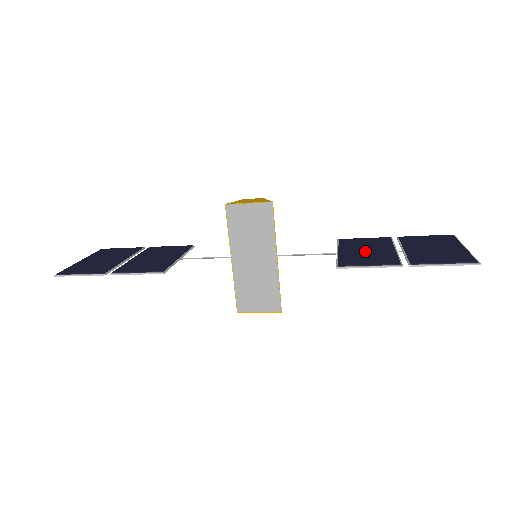
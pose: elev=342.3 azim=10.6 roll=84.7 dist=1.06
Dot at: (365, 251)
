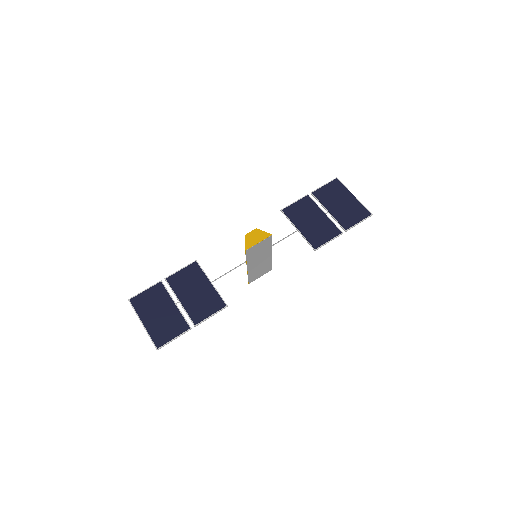
Dot at: (312, 223)
